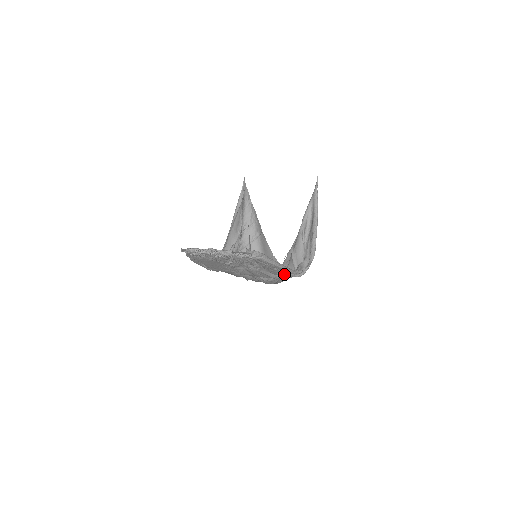
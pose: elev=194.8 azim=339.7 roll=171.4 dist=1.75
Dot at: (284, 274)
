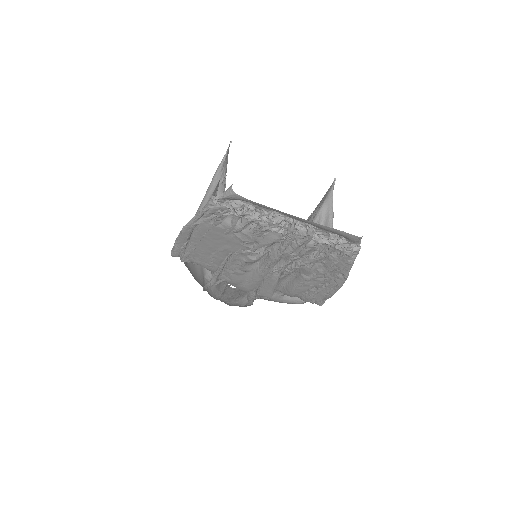
Dot at: (312, 295)
